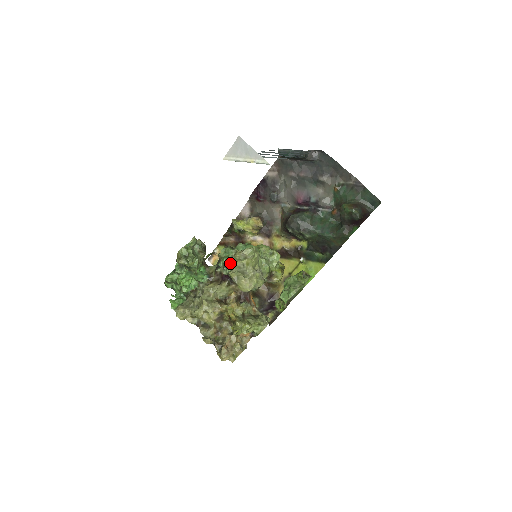
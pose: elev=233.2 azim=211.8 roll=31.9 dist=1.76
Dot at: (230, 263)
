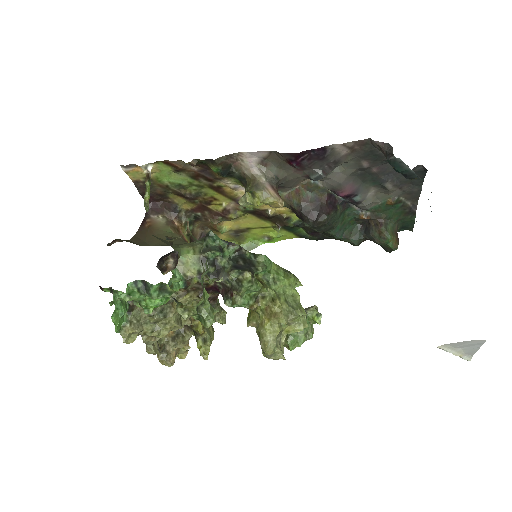
Dot at: (251, 308)
